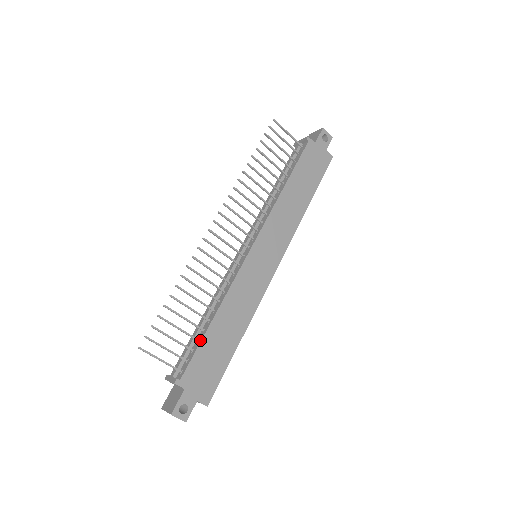
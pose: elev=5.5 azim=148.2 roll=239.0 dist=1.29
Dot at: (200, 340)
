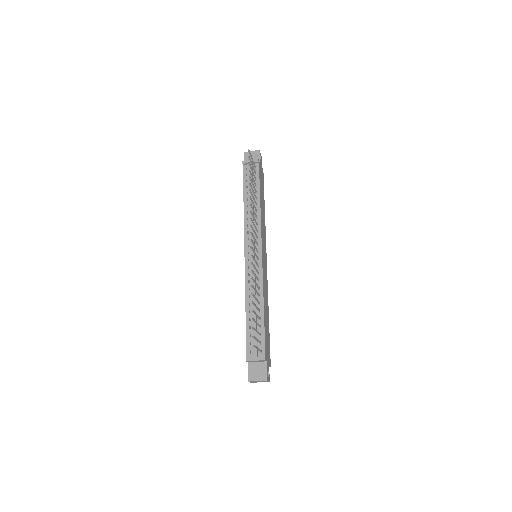
Dot at: (263, 326)
